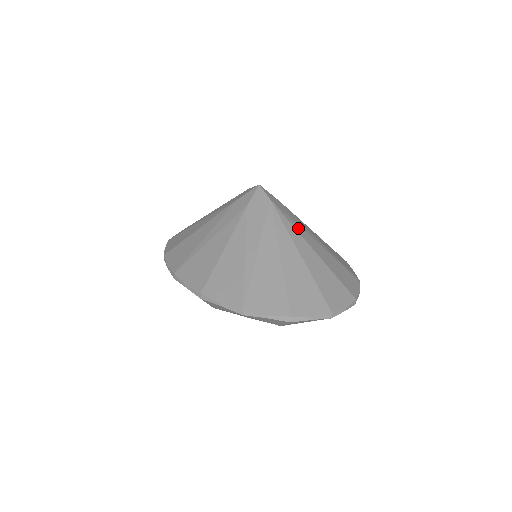
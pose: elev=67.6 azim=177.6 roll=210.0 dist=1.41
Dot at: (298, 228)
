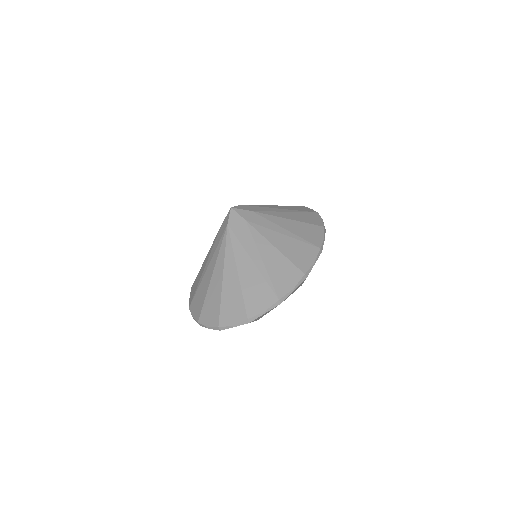
Dot at: (238, 250)
